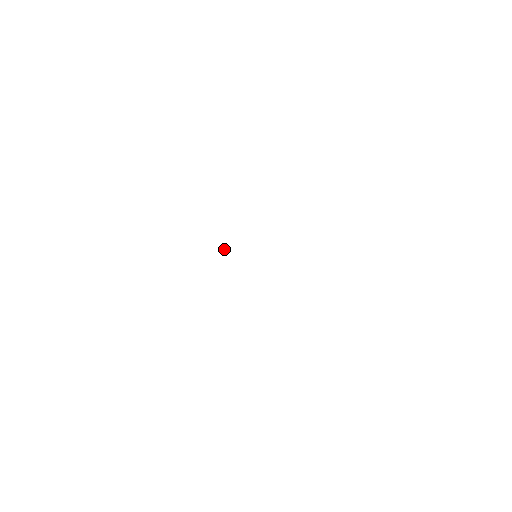
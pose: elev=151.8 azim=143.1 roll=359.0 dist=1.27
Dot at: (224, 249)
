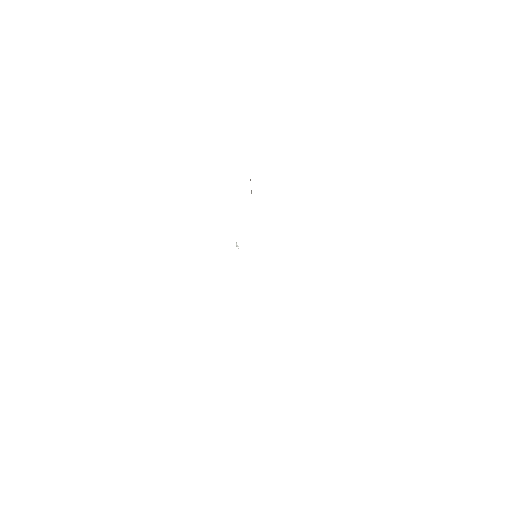
Dot at: (237, 246)
